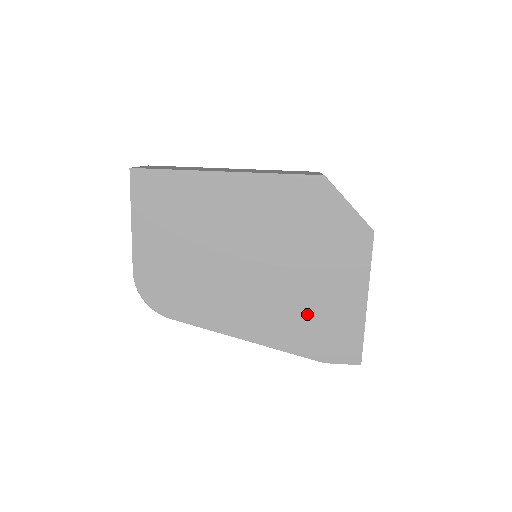
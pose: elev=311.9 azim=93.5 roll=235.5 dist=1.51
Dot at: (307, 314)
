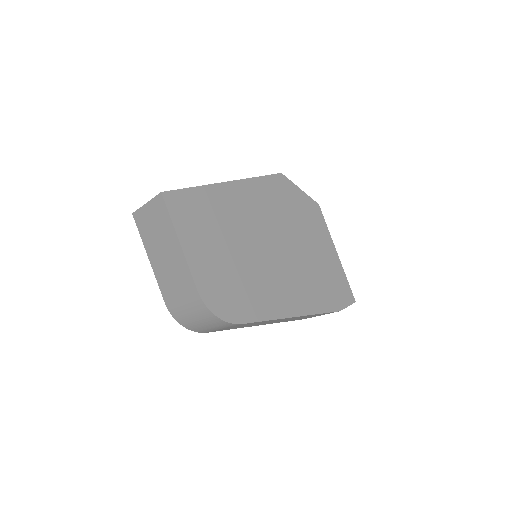
Dot at: (316, 277)
